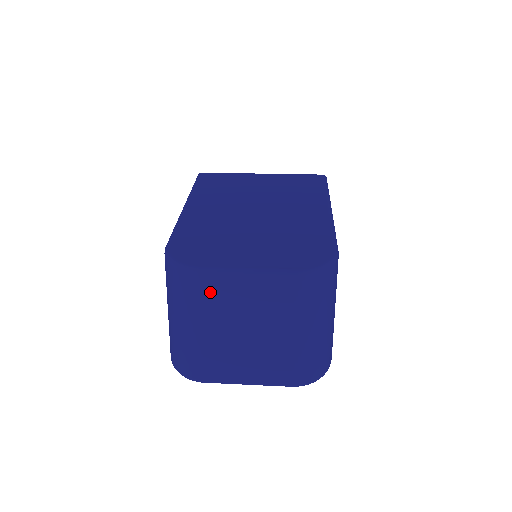
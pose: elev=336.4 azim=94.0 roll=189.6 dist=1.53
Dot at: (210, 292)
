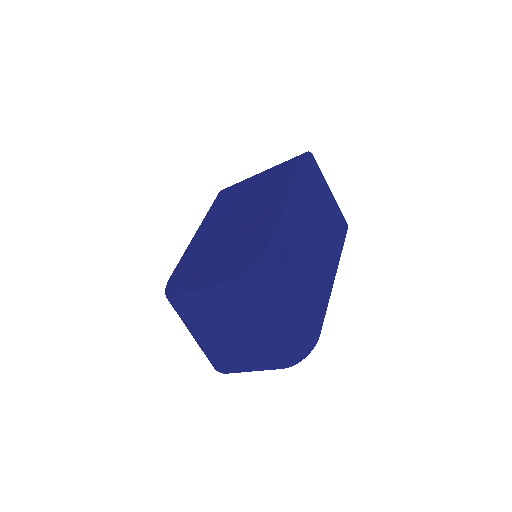
Dot at: (190, 311)
